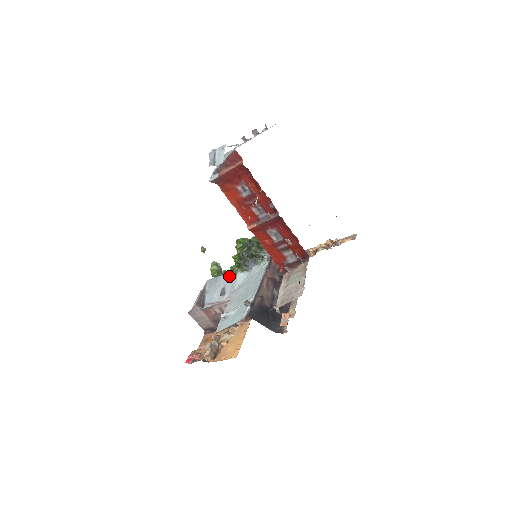
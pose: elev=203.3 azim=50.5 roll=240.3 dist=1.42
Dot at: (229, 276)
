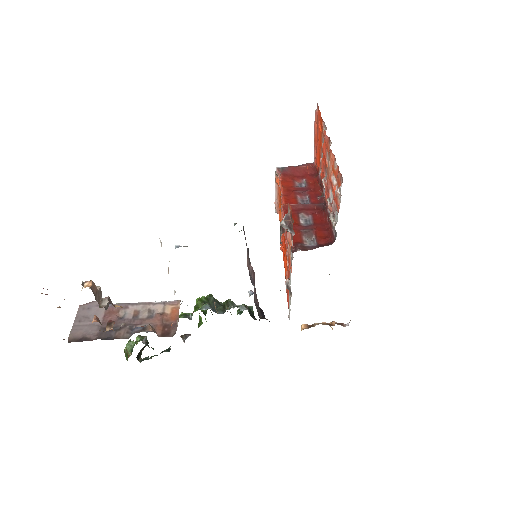
Dot at: occluded
